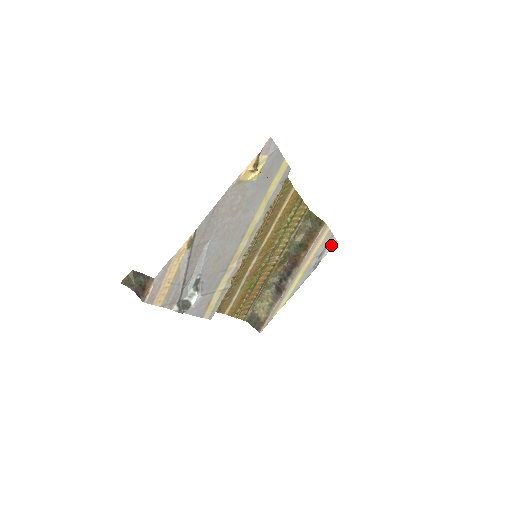
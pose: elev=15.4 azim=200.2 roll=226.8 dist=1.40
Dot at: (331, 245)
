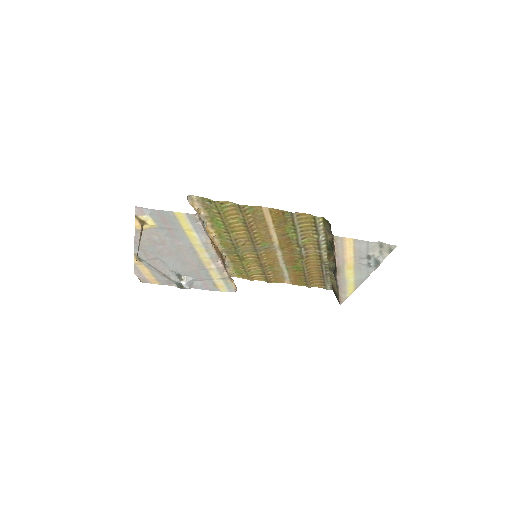
Dot at: (387, 248)
